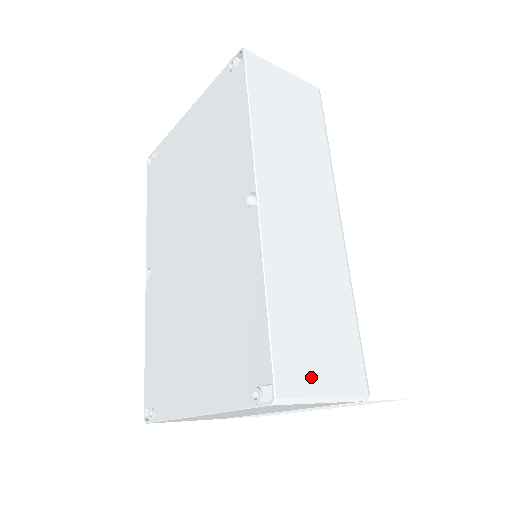
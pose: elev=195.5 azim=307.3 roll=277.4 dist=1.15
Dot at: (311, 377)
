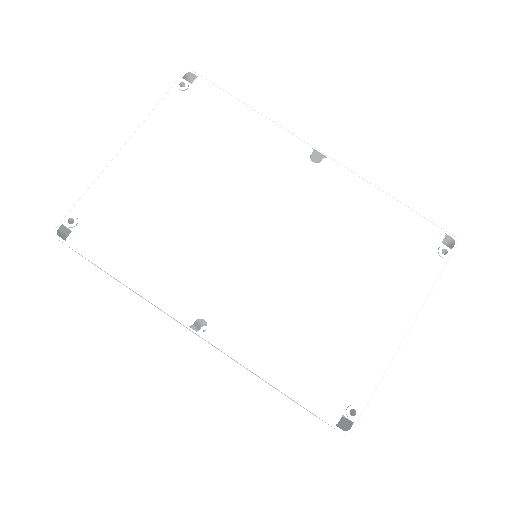
Dot at: occluded
